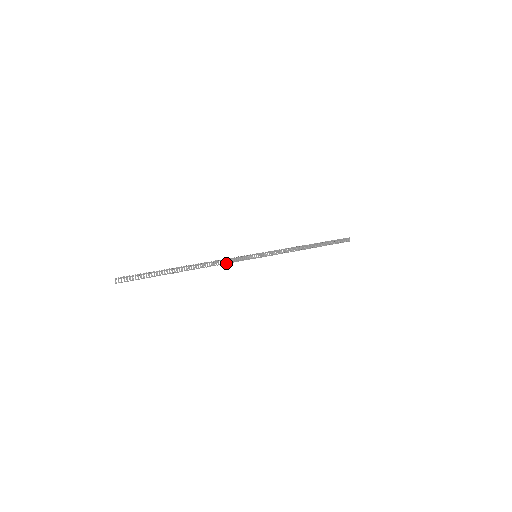
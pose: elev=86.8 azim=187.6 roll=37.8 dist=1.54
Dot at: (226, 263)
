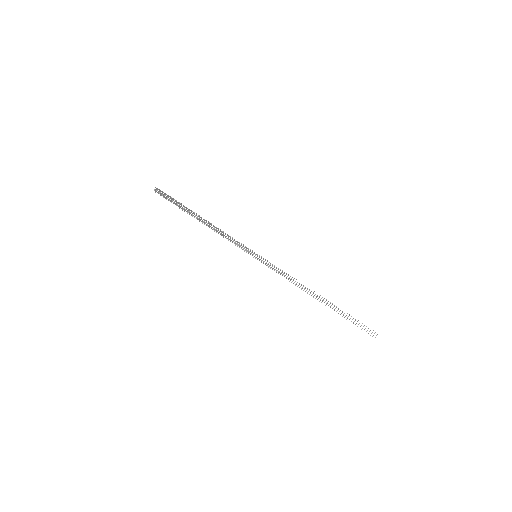
Dot at: occluded
